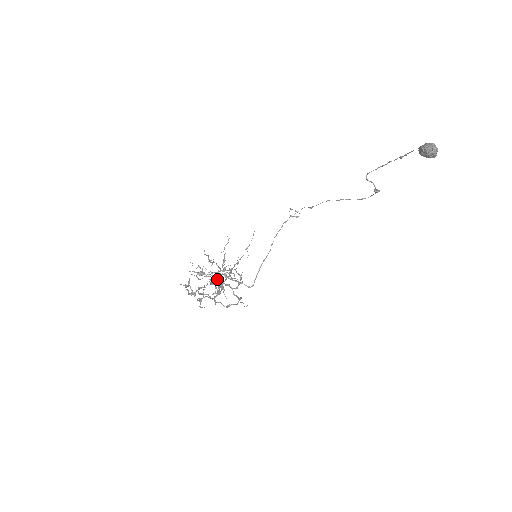
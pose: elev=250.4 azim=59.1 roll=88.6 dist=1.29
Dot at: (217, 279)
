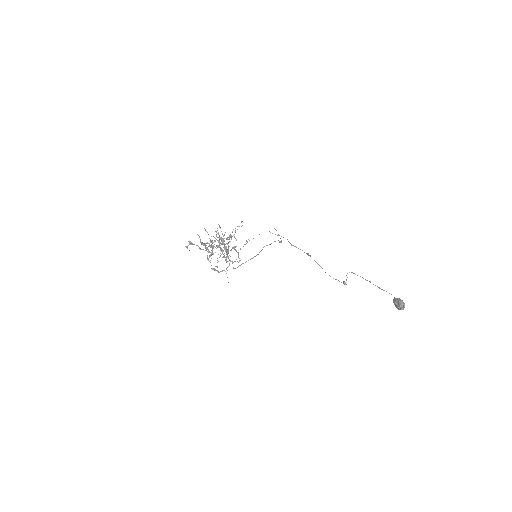
Dot at: occluded
